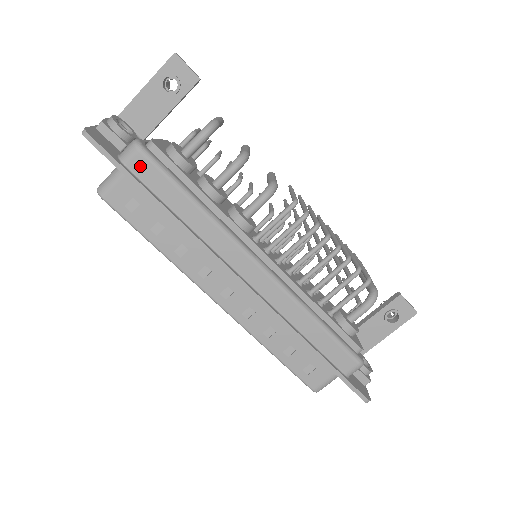
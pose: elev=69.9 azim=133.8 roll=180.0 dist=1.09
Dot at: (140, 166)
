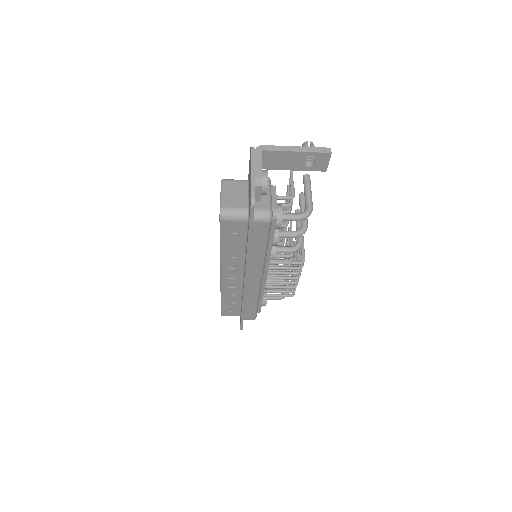
Dot at: (260, 227)
